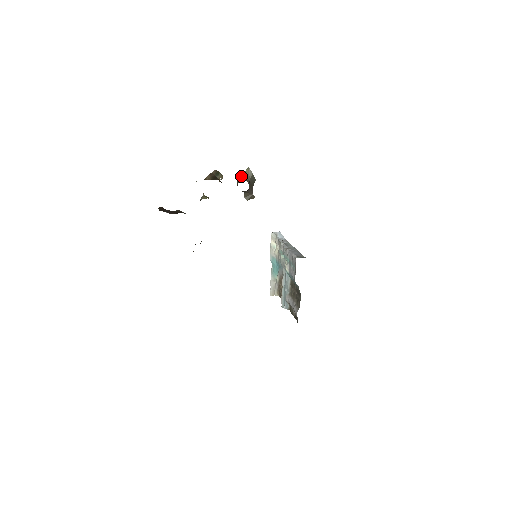
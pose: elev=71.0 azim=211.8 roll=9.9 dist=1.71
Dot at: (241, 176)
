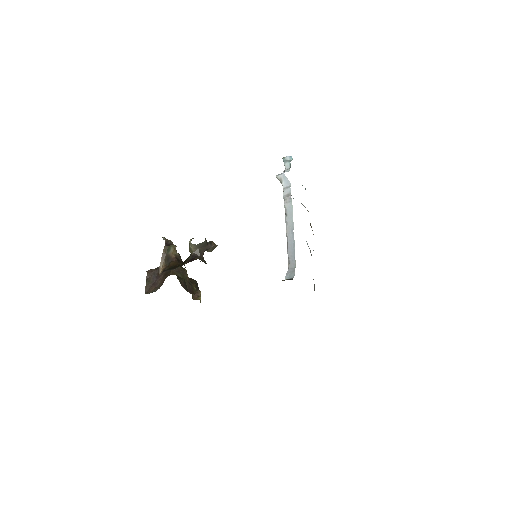
Dot at: (189, 247)
